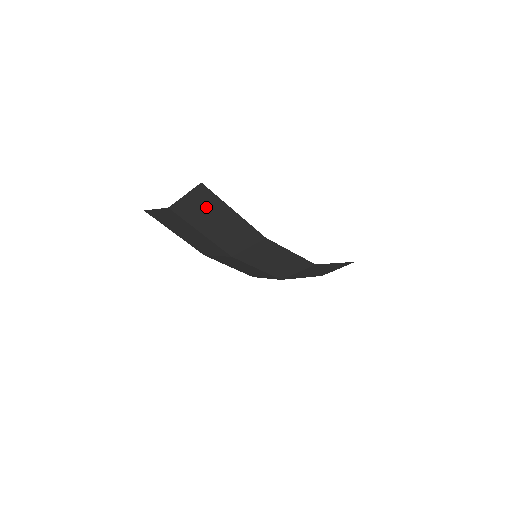
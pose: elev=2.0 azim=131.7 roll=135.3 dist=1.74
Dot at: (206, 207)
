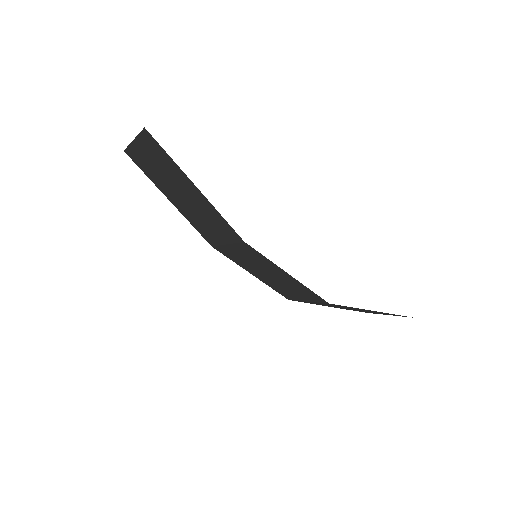
Dot at: (163, 167)
